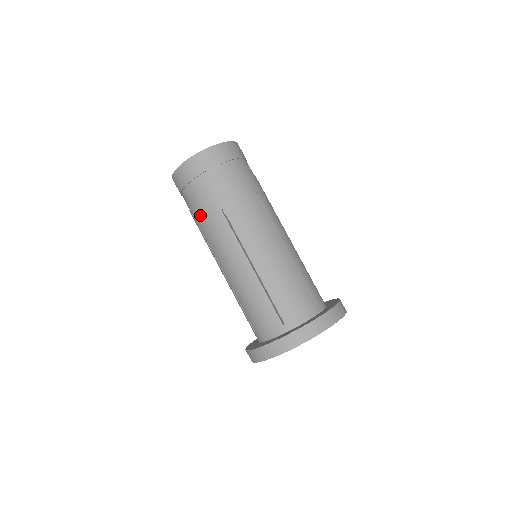
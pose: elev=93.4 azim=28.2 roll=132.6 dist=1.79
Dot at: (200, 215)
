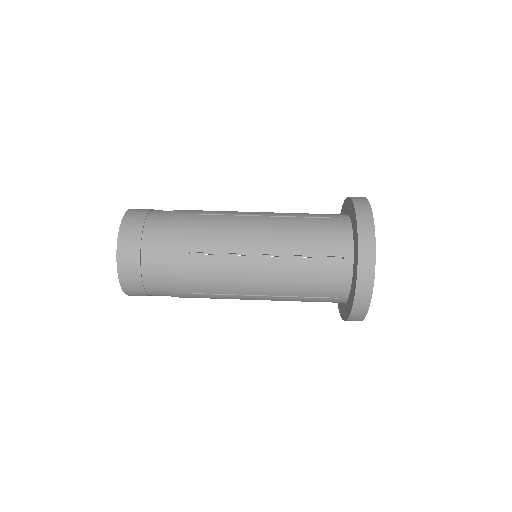
Dot at: (181, 282)
